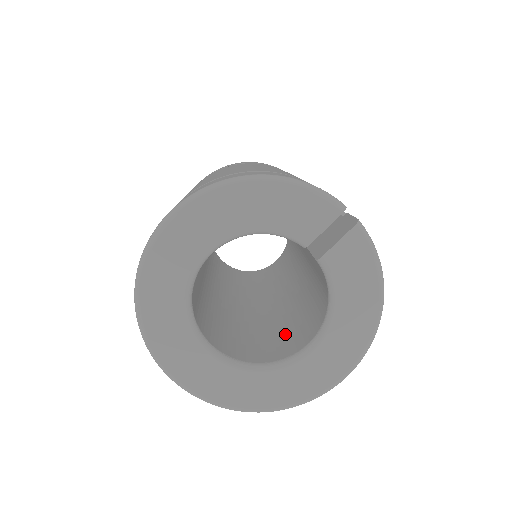
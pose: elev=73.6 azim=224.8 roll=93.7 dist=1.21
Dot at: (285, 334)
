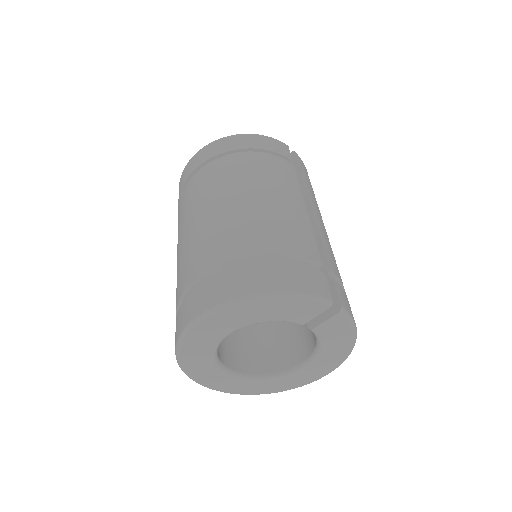
Dot at: (283, 338)
